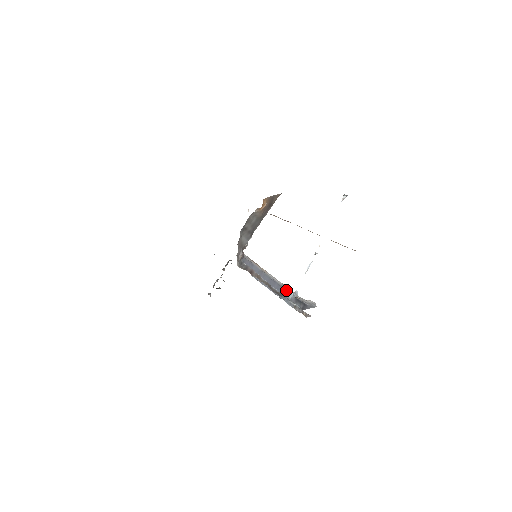
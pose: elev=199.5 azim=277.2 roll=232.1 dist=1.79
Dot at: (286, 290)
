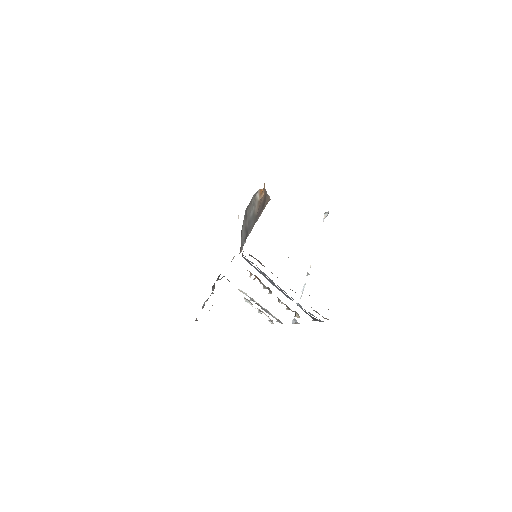
Dot at: occluded
